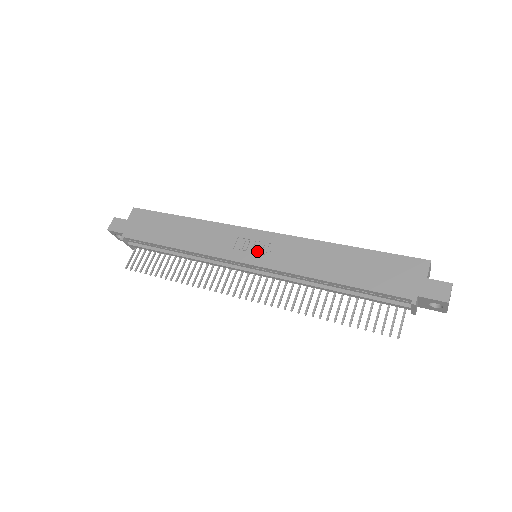
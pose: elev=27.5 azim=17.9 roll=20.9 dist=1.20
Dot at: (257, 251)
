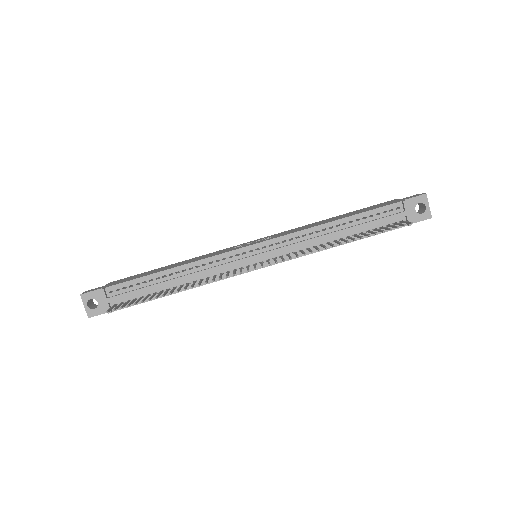
Dot at: occluded
